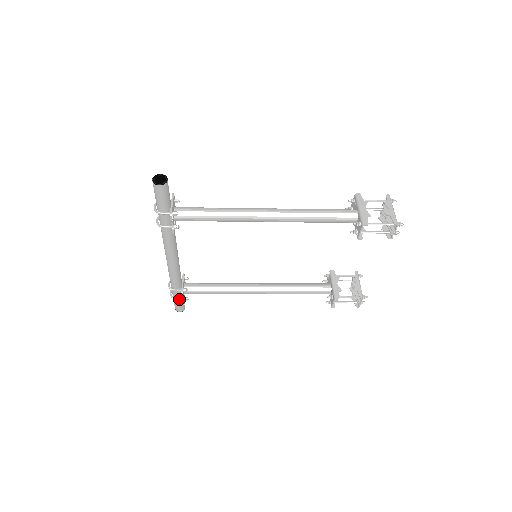
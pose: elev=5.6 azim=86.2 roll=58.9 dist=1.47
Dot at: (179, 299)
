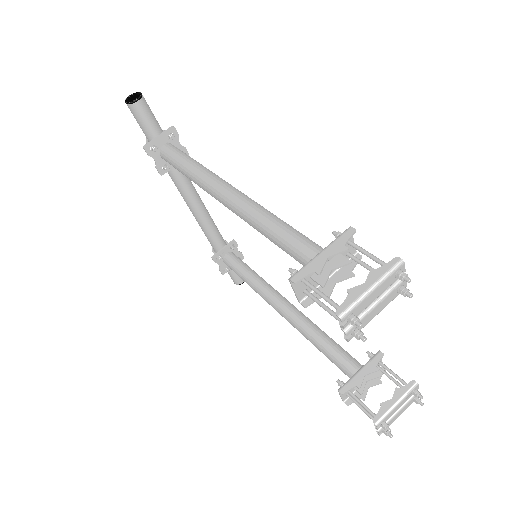
Dot at: occluded
